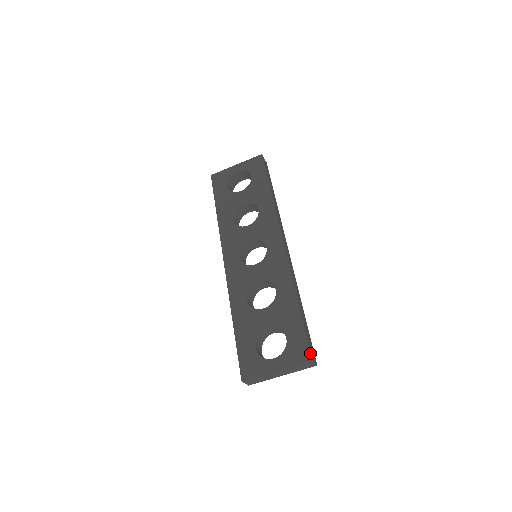
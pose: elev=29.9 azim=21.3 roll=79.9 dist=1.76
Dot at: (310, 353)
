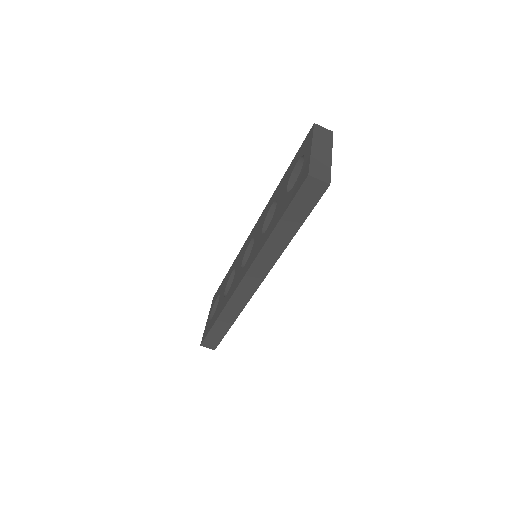
Dot at: (310, 130)
